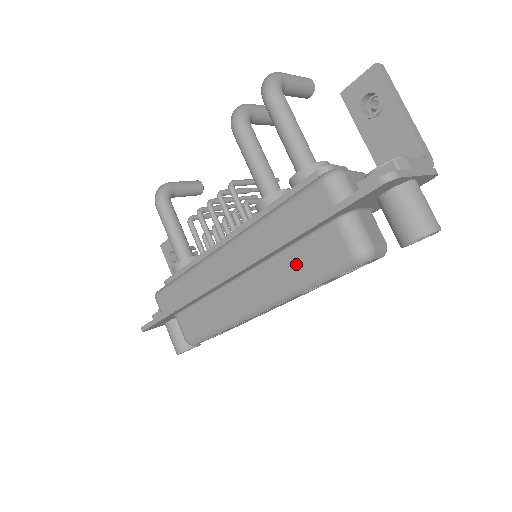
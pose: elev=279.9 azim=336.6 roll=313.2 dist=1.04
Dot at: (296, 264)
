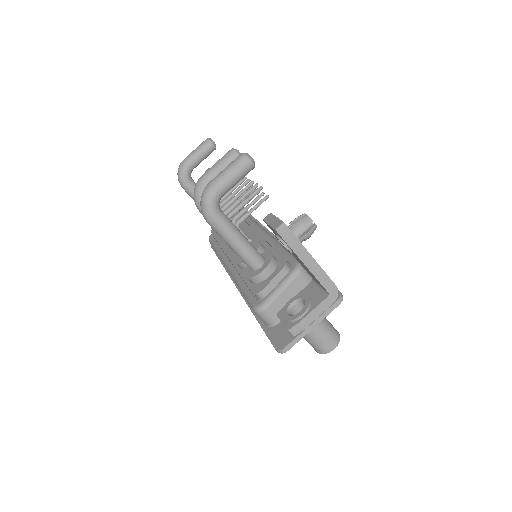
Dot at: occluded
